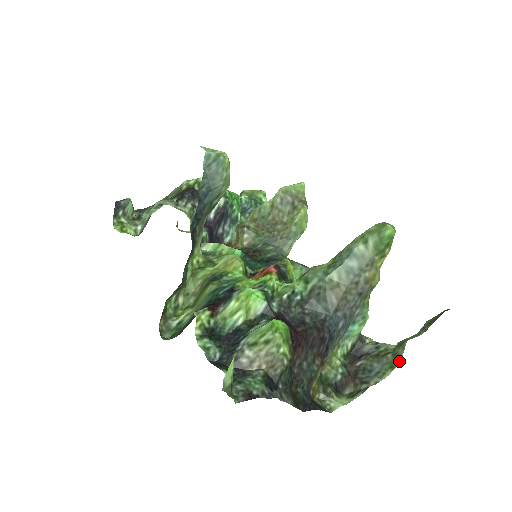
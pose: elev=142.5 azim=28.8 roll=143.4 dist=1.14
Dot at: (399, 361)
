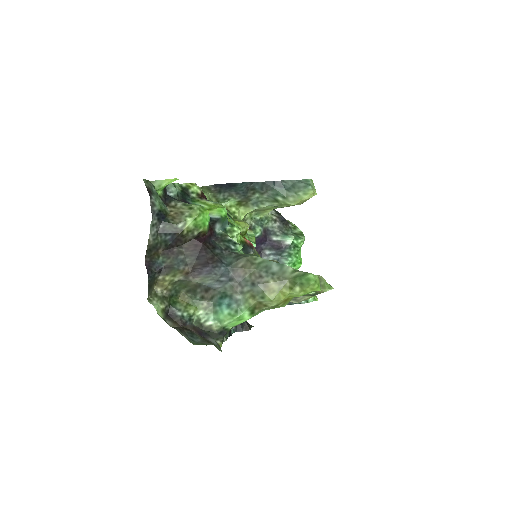
Dot at: occluded
